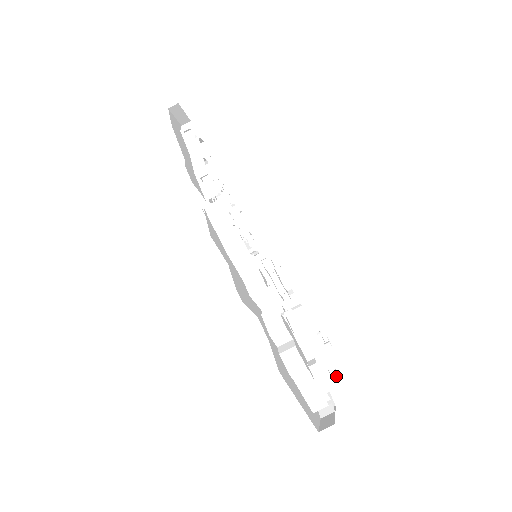
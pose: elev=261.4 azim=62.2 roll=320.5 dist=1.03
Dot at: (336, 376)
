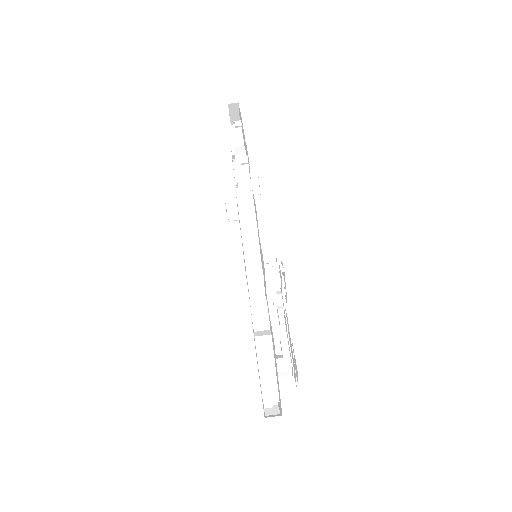
Dot at: (293, 380)
